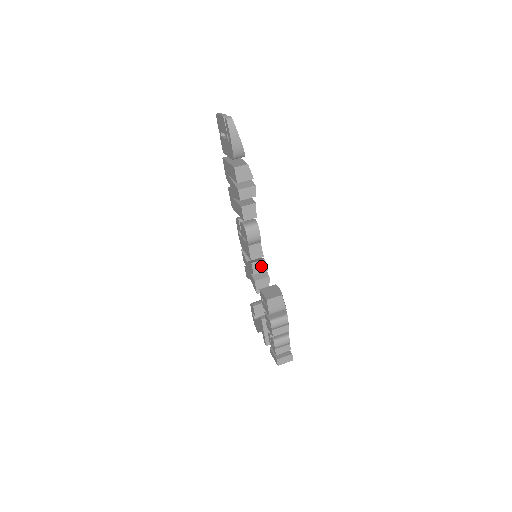
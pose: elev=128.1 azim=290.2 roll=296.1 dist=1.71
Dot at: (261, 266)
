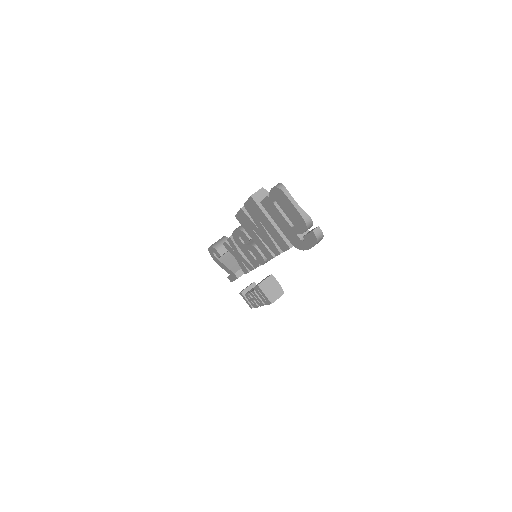
Dot at: occluded
